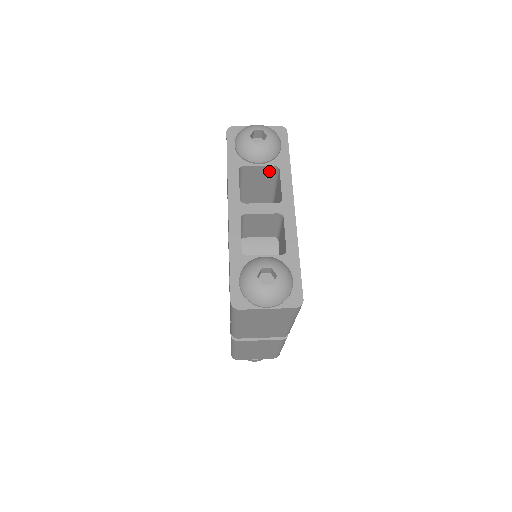
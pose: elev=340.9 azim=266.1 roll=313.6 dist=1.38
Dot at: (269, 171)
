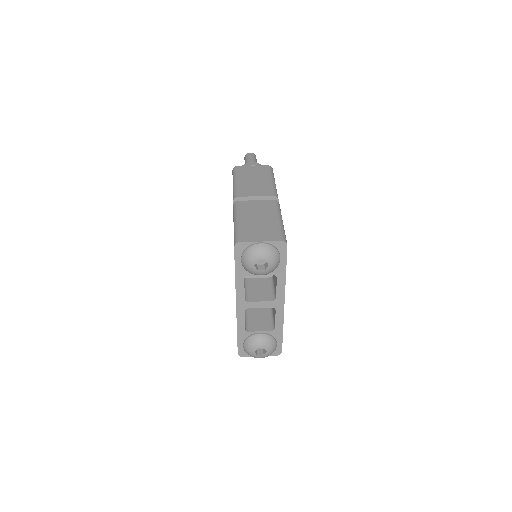
Dot at: occluded
